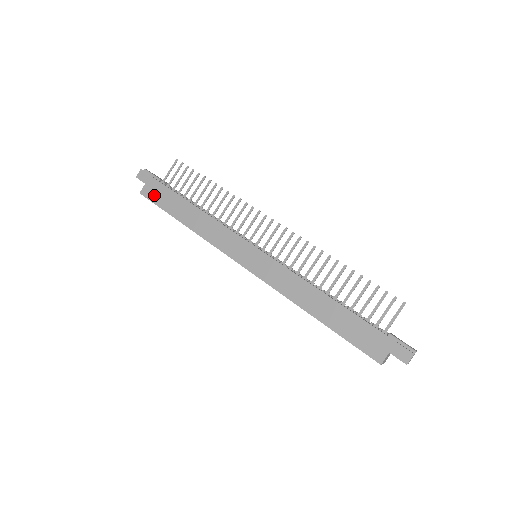
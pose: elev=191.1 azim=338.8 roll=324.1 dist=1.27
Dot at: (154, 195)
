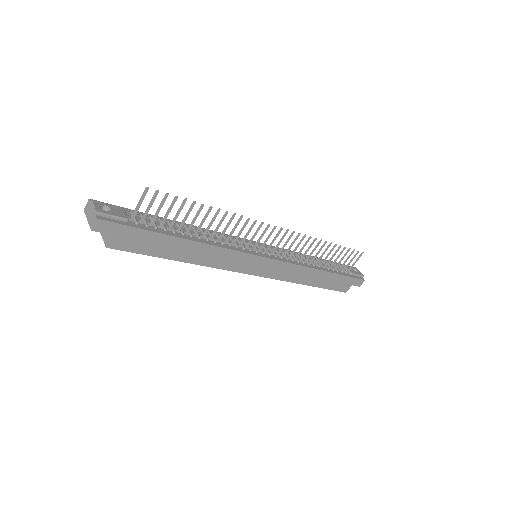
Dot at: (132, 245)
